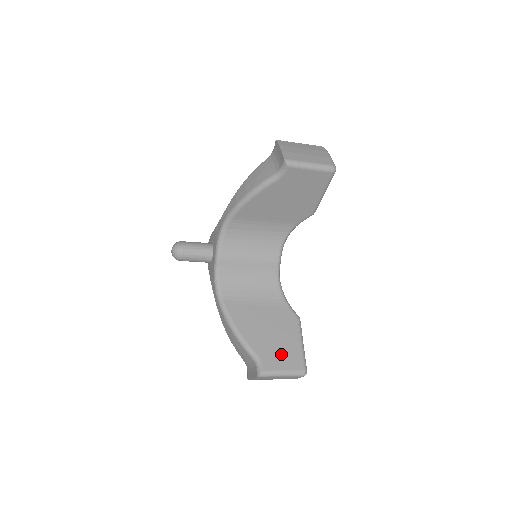
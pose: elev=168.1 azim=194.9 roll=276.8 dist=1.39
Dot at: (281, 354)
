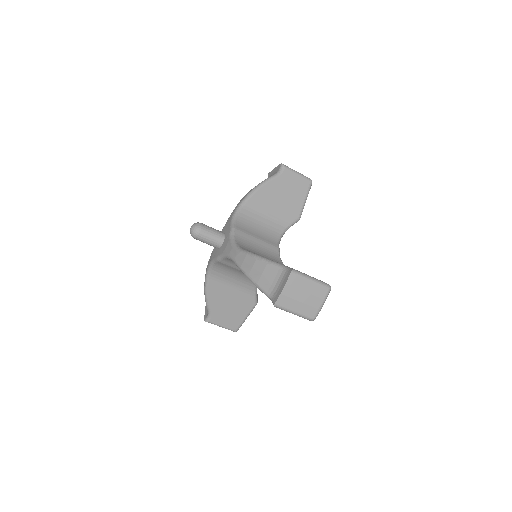
Dot at: (227, 318)
